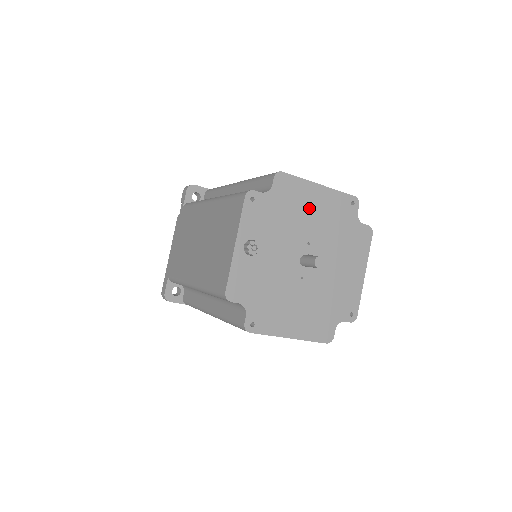
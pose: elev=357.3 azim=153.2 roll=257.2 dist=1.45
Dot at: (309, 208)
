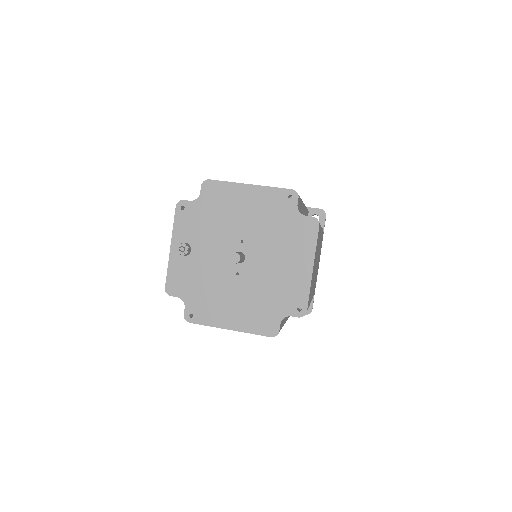
Dot at: (240, 208)
